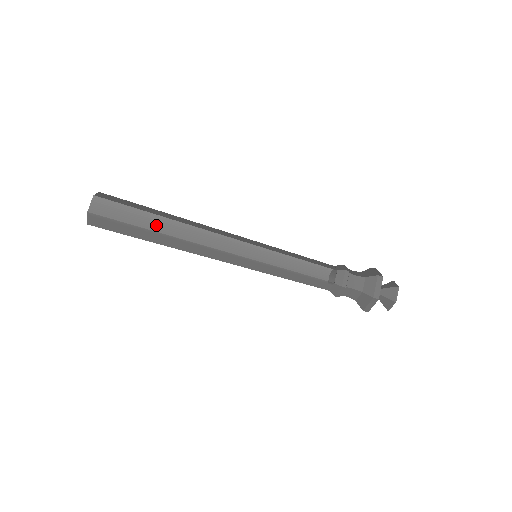
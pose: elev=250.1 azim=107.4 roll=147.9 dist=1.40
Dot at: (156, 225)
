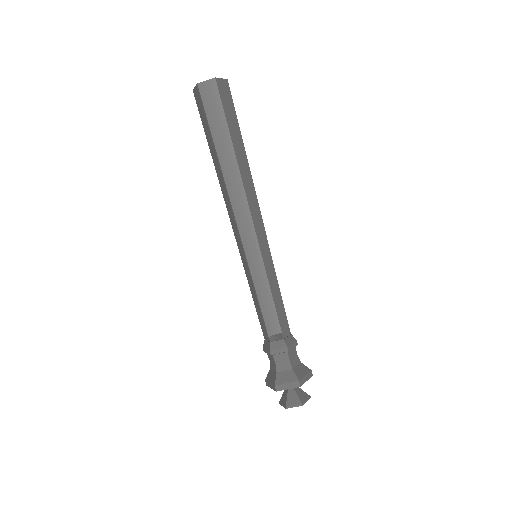
Dot at: (223, 151)
